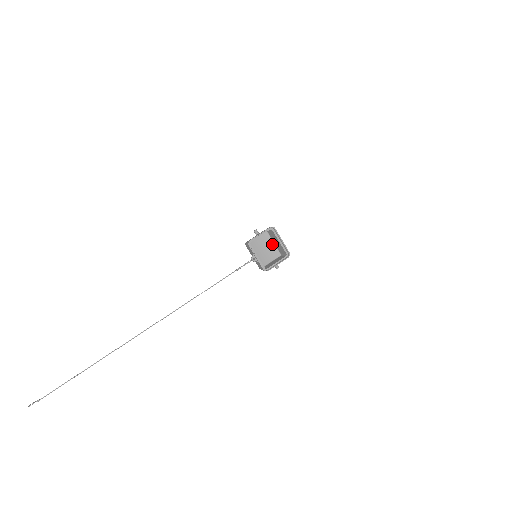
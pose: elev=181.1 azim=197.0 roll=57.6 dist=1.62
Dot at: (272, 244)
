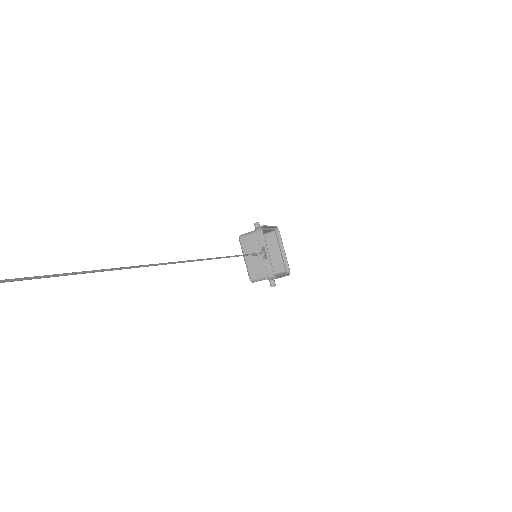
Dot at: occluded
